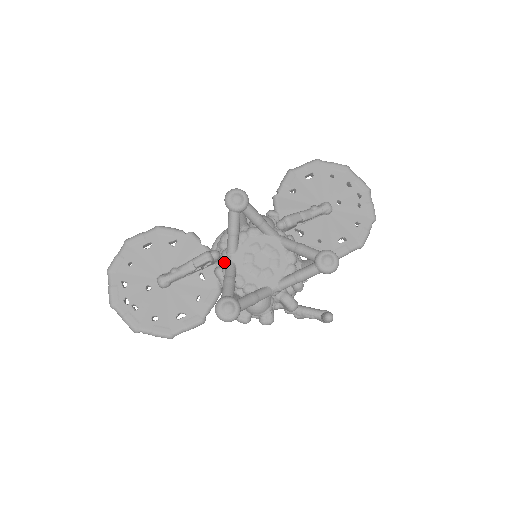
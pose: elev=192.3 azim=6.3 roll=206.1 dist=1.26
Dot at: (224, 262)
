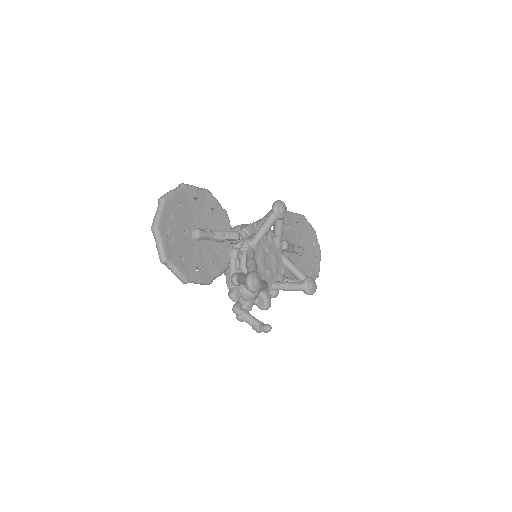
Dot at: (247, 247)
